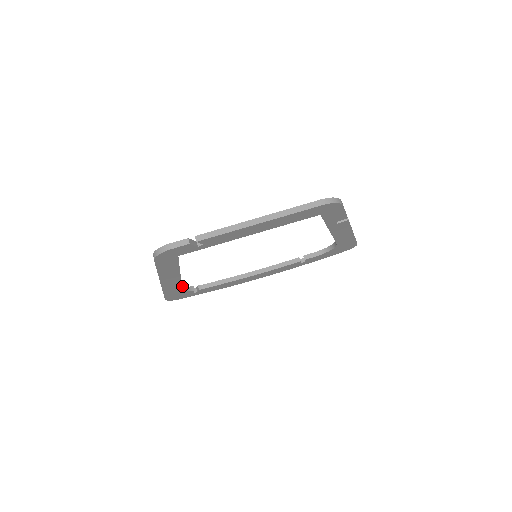
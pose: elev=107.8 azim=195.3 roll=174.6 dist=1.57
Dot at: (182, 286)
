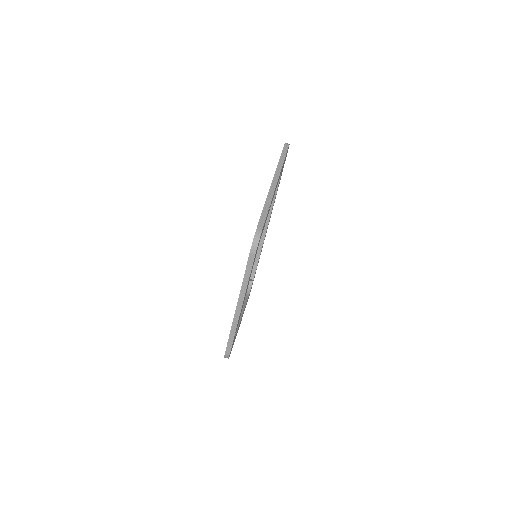
Dot at: (246, 294)
